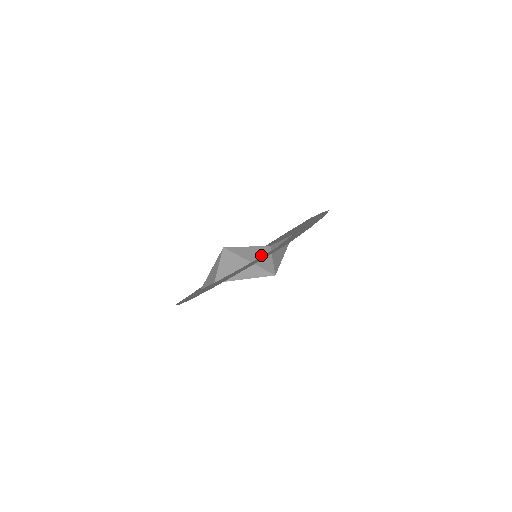
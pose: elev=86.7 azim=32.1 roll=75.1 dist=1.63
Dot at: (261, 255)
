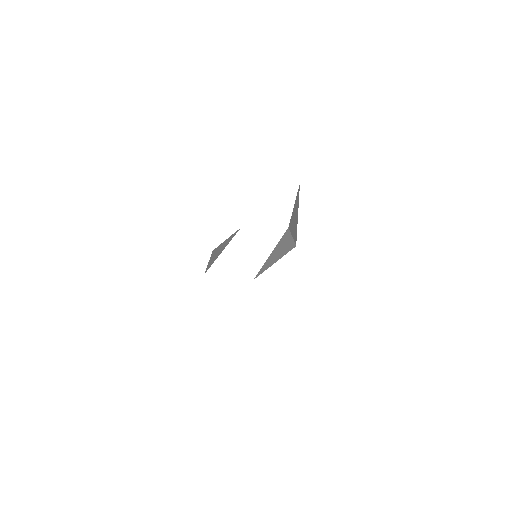
Dot at: occluded
